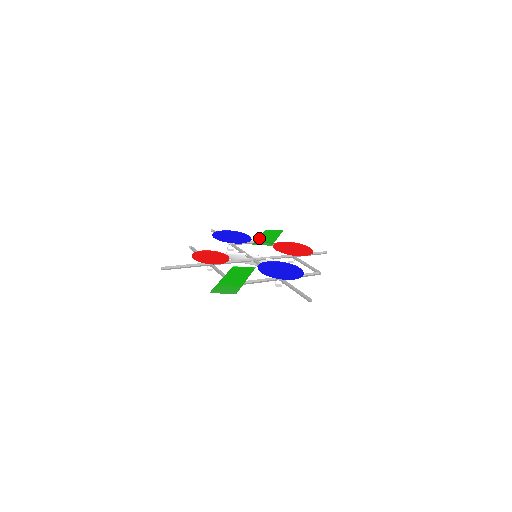
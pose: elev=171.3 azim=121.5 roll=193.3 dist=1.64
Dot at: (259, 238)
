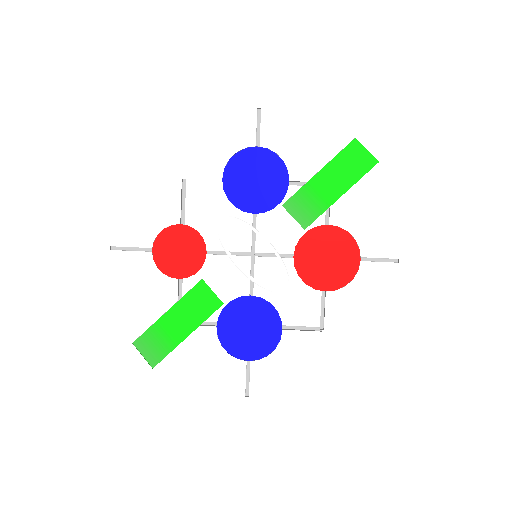
Dot at: (313, 178)
